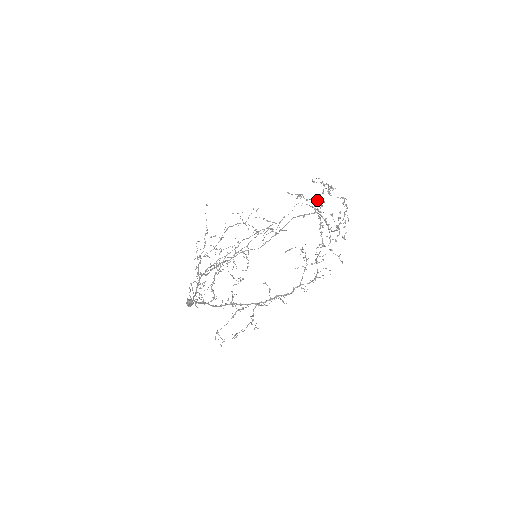
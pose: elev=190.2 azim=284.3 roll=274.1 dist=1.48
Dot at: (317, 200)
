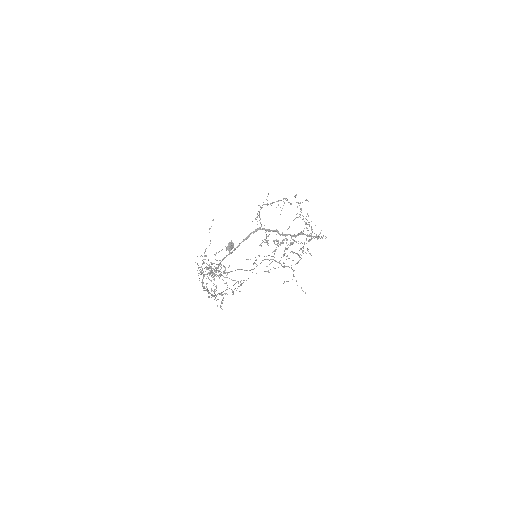
Dot at: occluded
